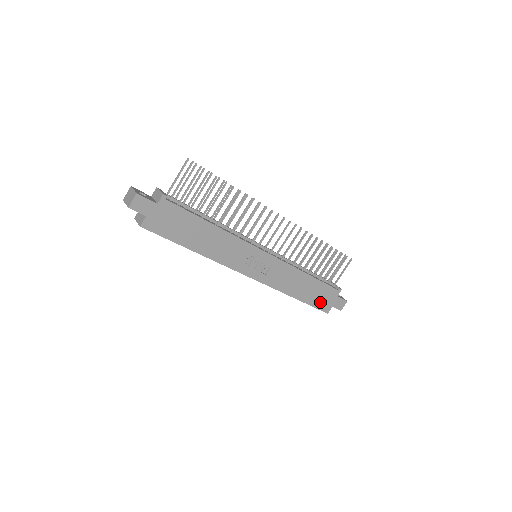
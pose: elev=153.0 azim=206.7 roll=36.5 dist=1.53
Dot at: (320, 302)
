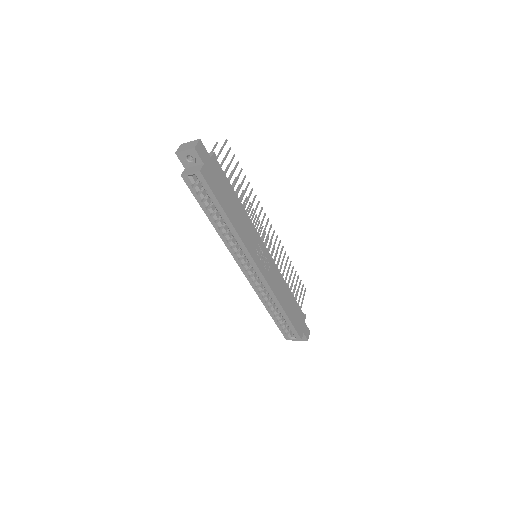
Dot at: (297, 323)
